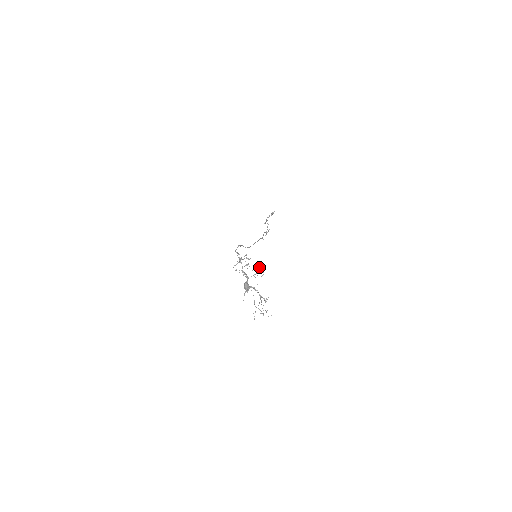
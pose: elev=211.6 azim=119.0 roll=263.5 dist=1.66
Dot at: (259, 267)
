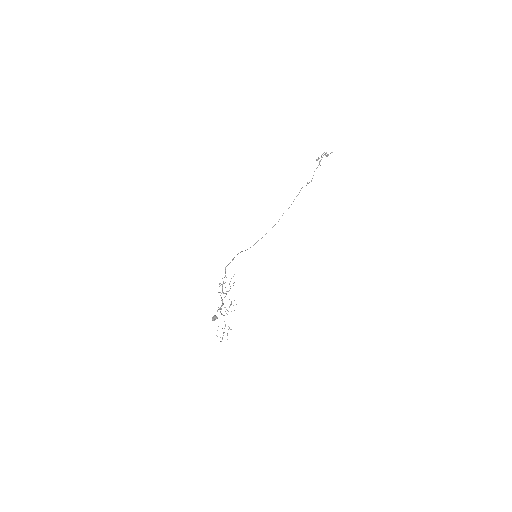
Dot at: occluded
